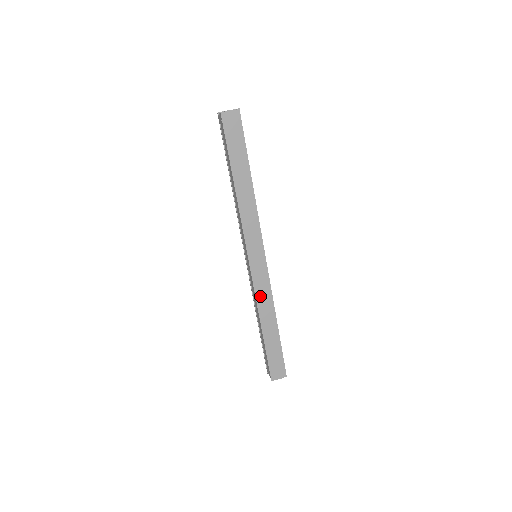
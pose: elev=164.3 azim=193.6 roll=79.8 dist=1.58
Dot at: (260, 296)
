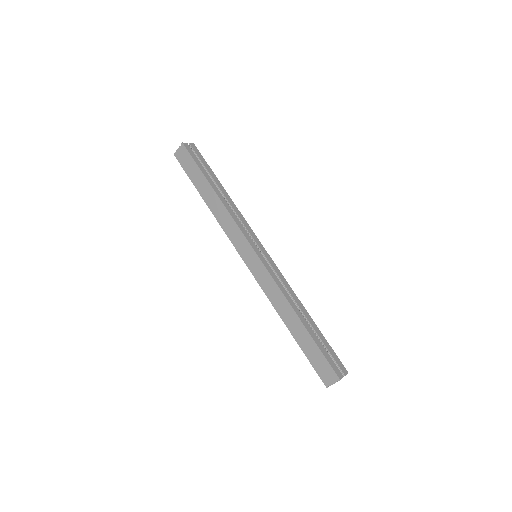
Dot at: (270, 294)
